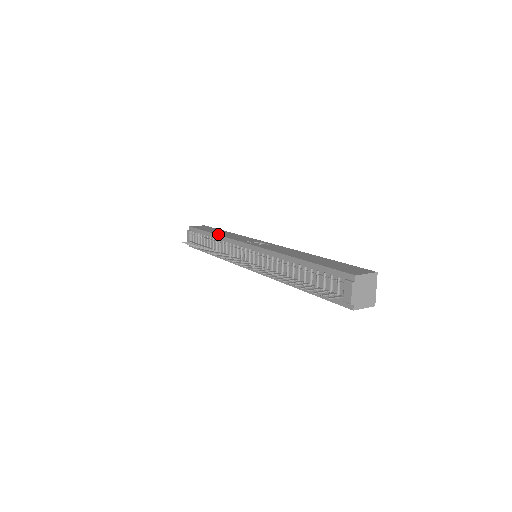
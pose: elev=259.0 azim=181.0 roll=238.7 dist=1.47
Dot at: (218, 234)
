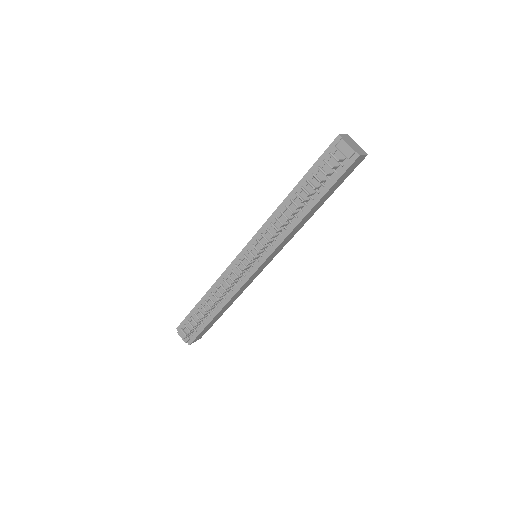
Dot at: (210, 288)
